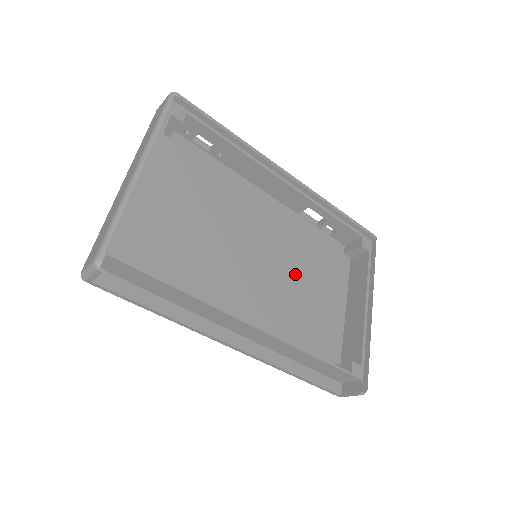
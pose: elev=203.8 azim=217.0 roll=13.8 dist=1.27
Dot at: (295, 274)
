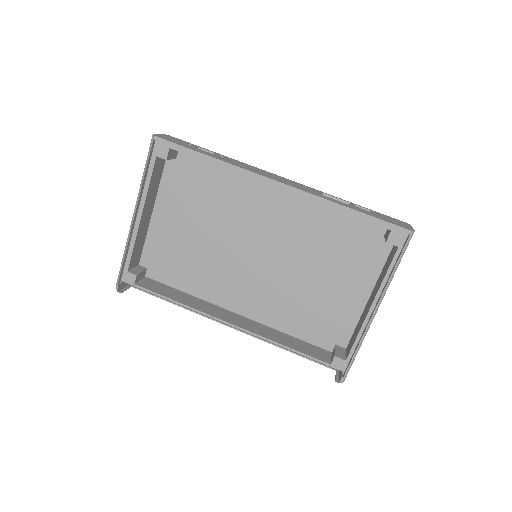
Dot at: (306, 265)
